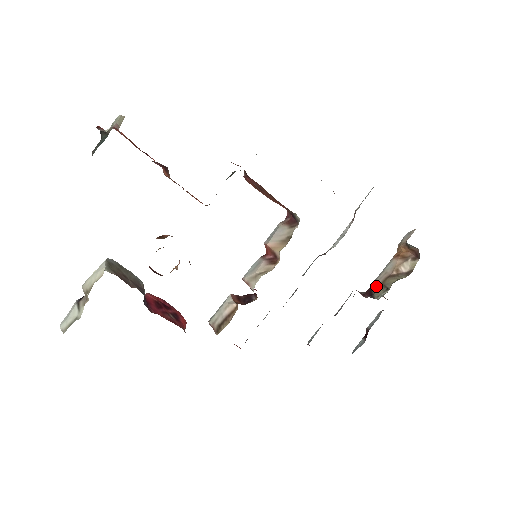
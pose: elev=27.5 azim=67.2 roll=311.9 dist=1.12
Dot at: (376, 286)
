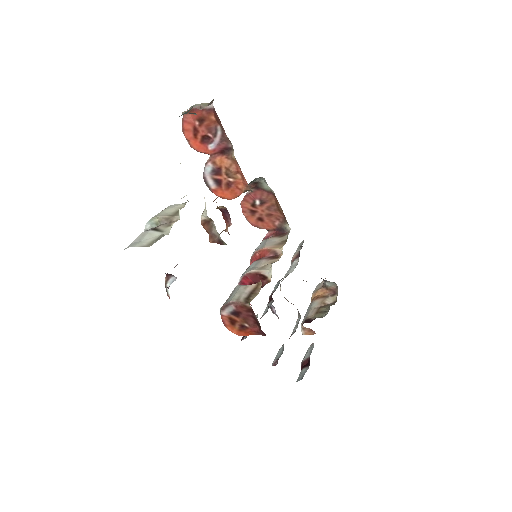
Dot at: (313, 315)
